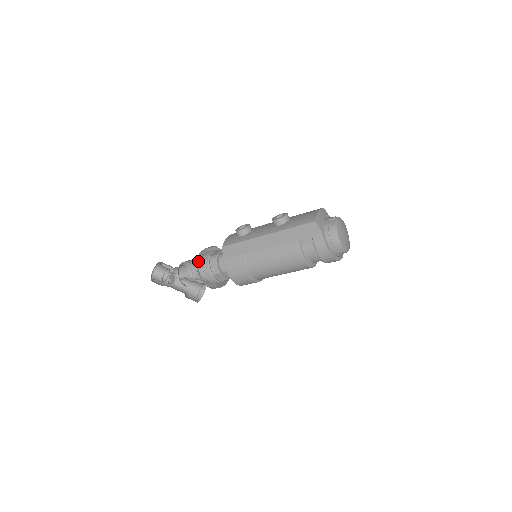
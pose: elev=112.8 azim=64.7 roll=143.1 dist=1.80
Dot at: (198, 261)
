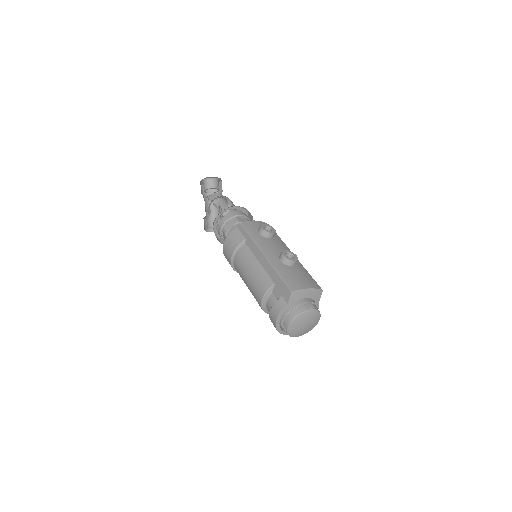
Dot at: occluded
